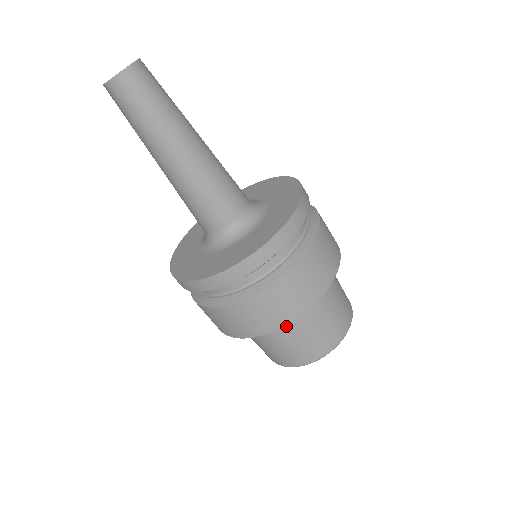
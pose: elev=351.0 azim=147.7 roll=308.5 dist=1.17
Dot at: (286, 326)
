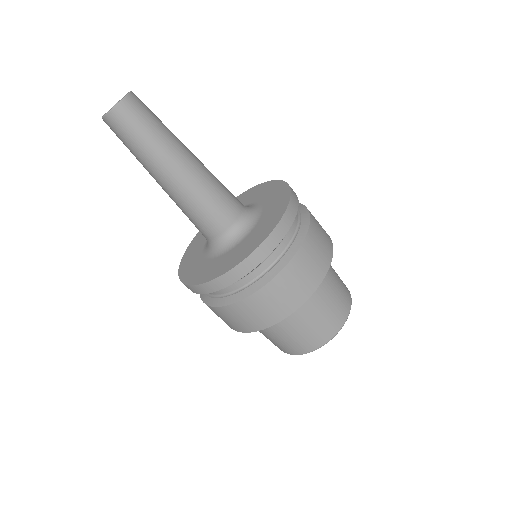
Dot at: occluded
